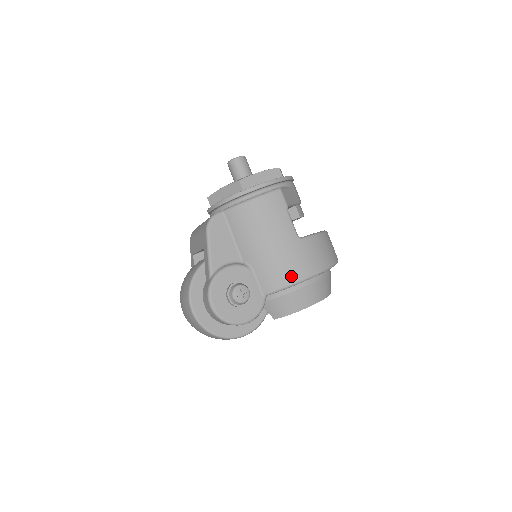
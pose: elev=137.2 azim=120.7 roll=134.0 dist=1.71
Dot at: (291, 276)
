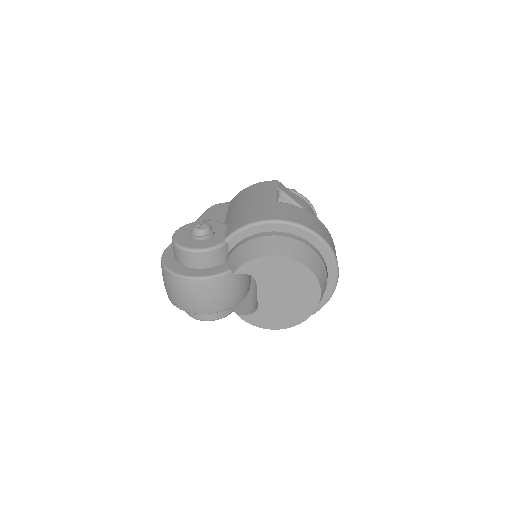
Dot at: (253, 219)
